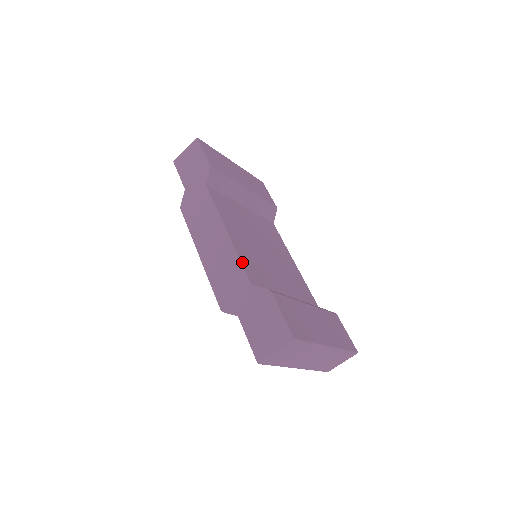
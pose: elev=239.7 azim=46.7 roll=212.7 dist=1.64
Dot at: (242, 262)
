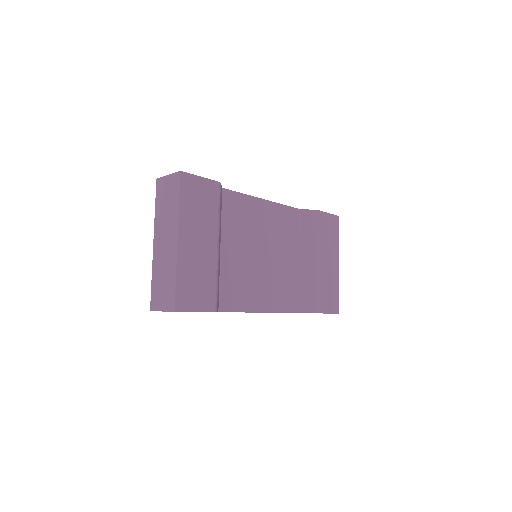
Dot at: (285, 312)
